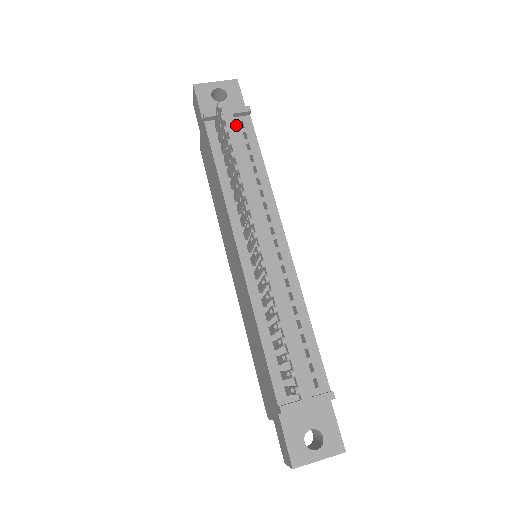
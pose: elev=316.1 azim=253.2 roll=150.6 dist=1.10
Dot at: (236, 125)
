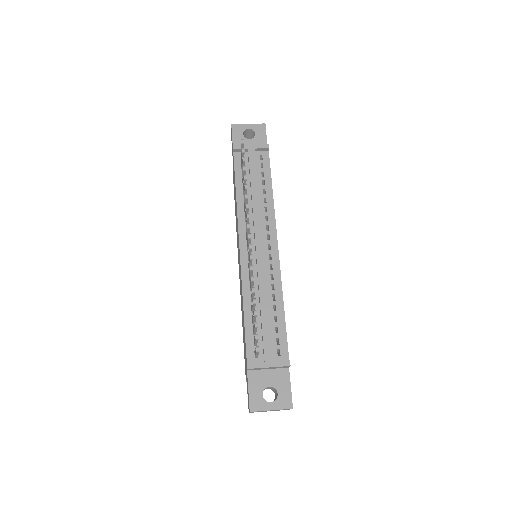
Dot at: (257, 157)
